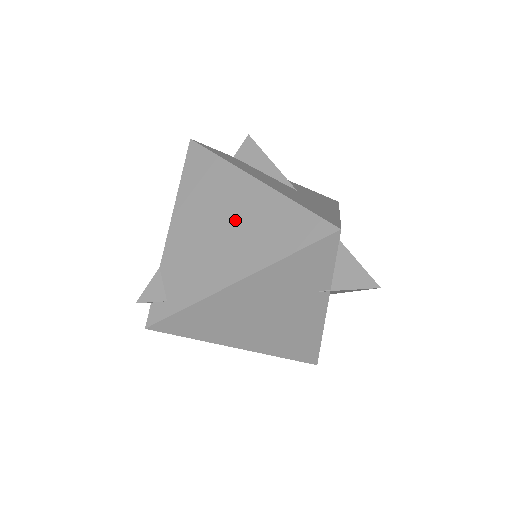
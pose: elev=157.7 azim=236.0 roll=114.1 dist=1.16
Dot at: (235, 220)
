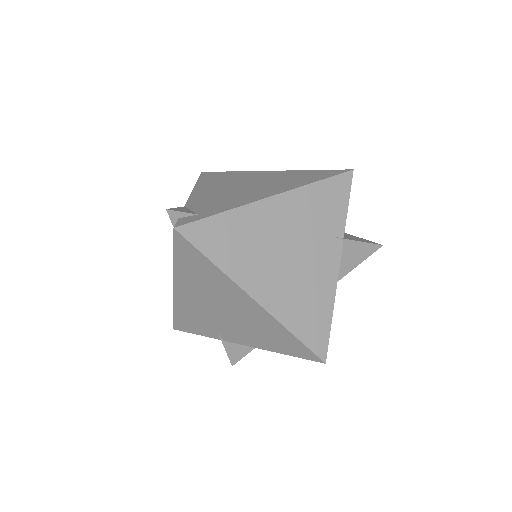
Dot at: (258, 182)
